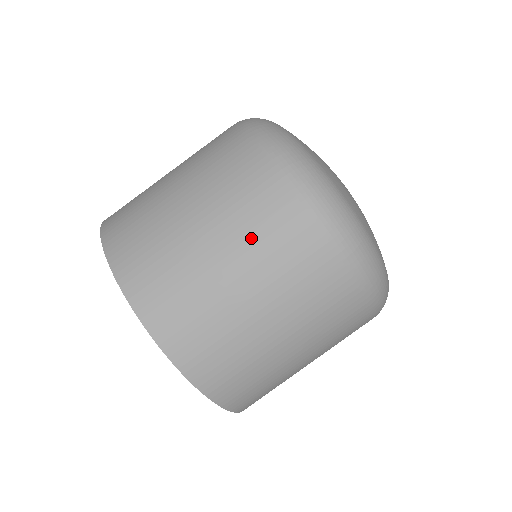
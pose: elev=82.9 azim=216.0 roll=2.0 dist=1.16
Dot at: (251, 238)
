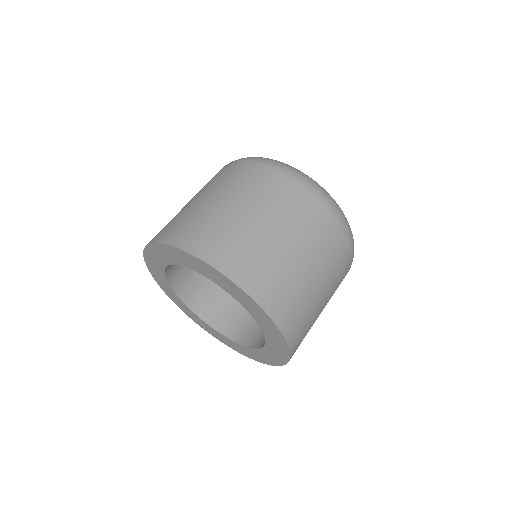
Dot at: (302, 229)
